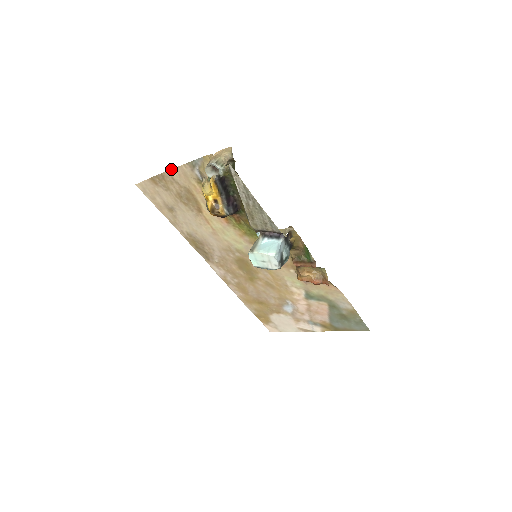
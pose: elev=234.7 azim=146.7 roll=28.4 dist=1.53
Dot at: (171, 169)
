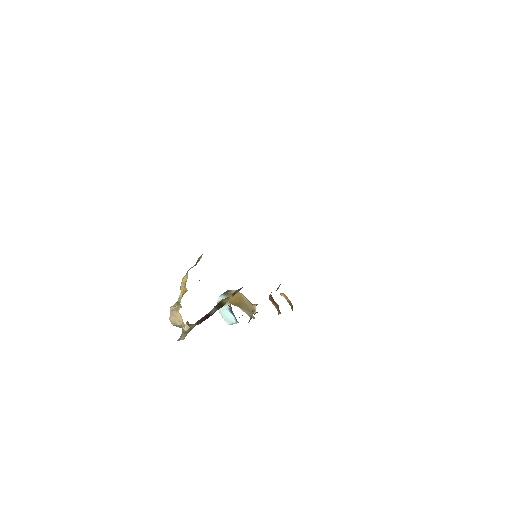
Dot at: occluded
